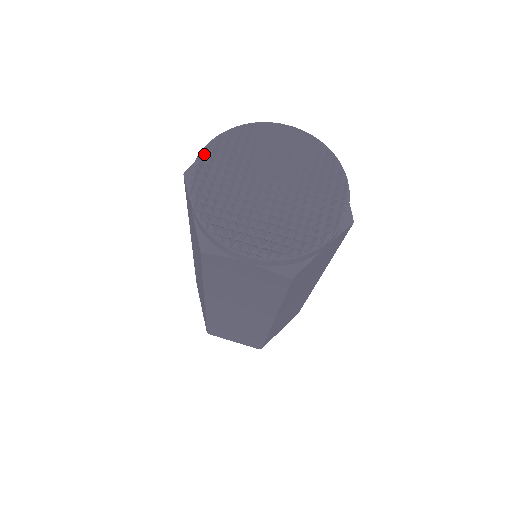
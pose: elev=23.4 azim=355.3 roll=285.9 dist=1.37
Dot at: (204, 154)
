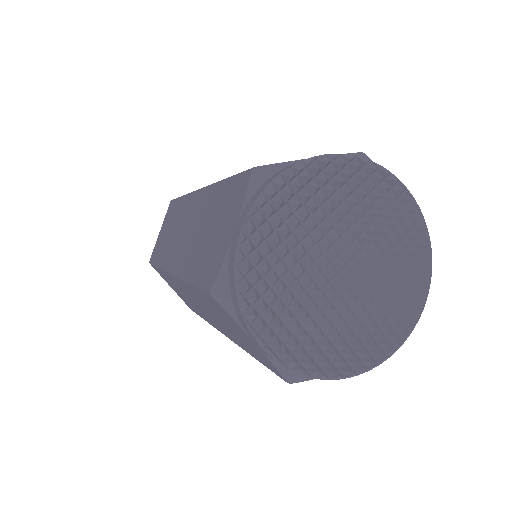
Dot at: (297, 172)
